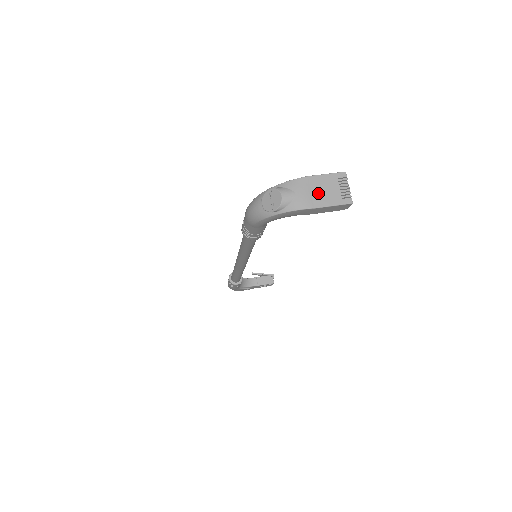
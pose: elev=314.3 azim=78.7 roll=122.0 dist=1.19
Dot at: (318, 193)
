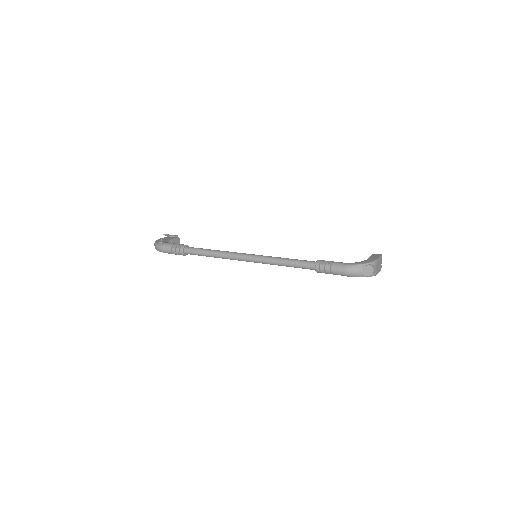
Dot at: (378, 267)
